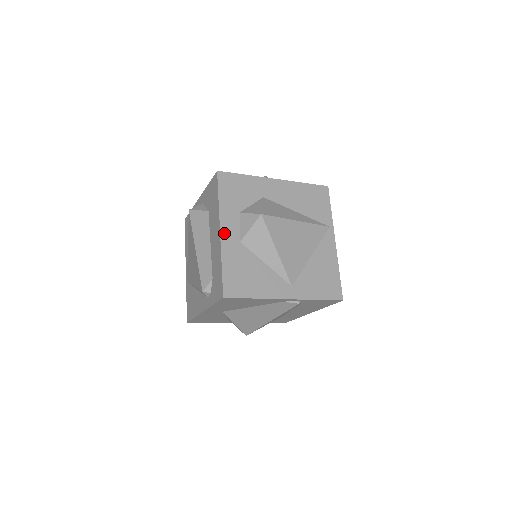
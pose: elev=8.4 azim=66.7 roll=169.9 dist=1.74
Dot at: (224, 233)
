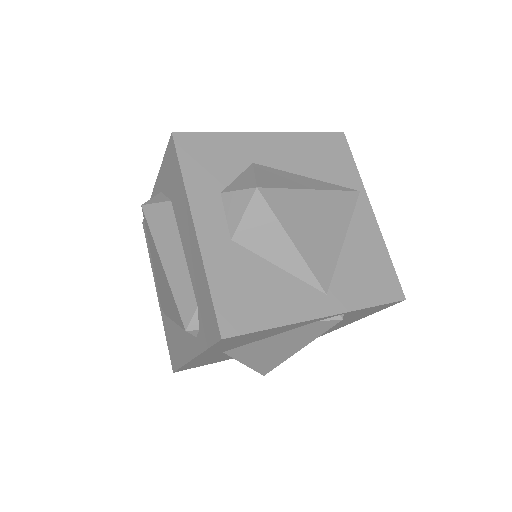
Dot at: (202, 230)
